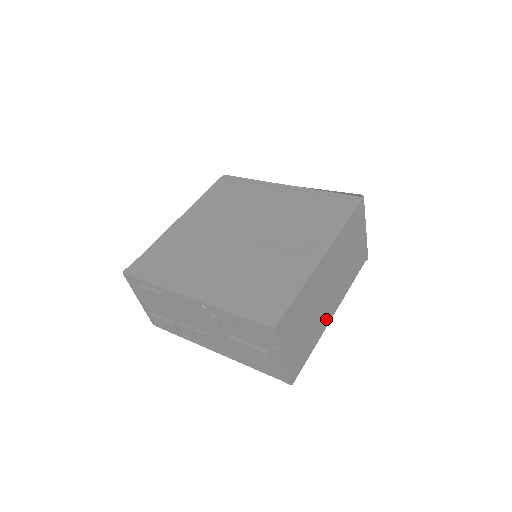
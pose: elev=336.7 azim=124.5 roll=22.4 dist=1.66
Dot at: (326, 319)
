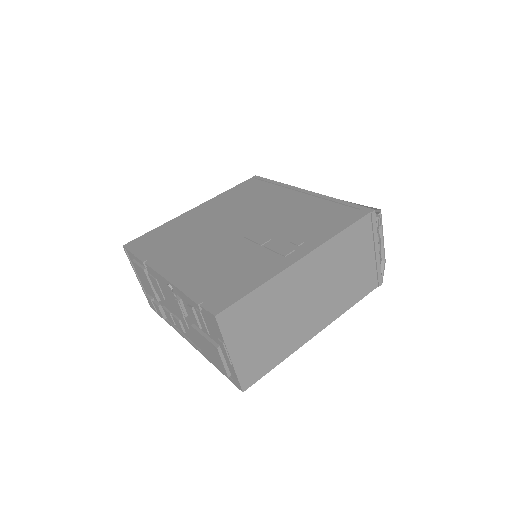
Dot at: (305, 334)
